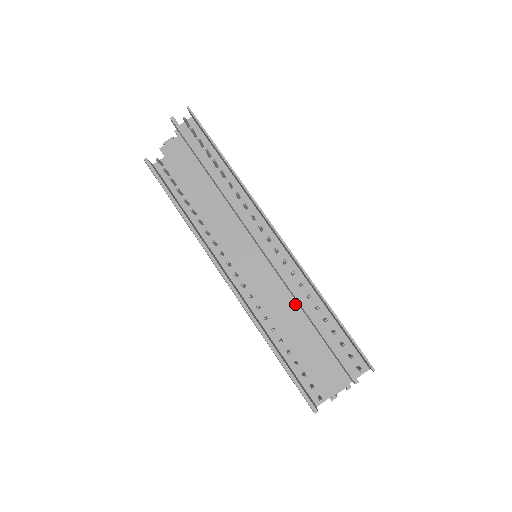
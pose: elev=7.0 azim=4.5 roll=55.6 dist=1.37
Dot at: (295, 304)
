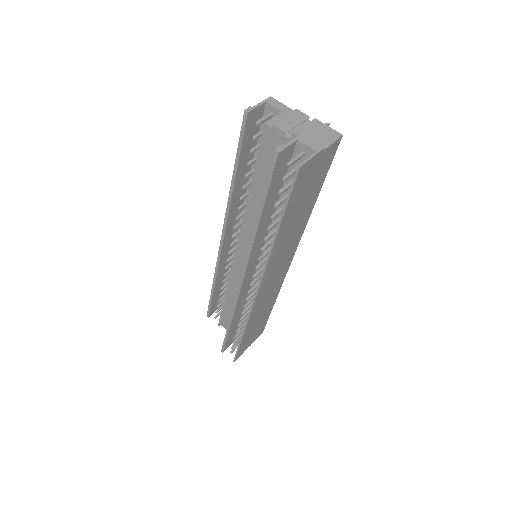
Dot at: occluded
